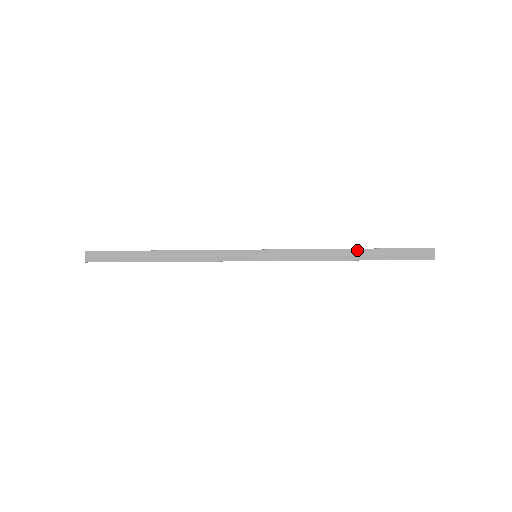
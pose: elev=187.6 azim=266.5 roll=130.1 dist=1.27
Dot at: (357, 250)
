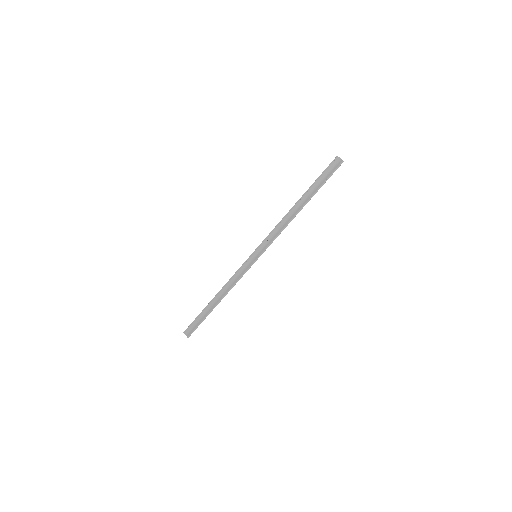
Dot at: (299, 201)
